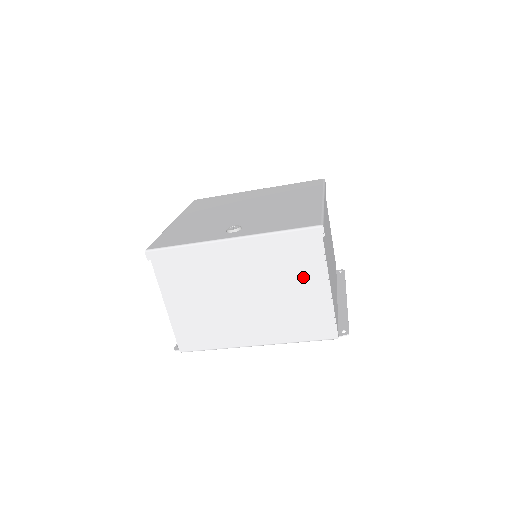
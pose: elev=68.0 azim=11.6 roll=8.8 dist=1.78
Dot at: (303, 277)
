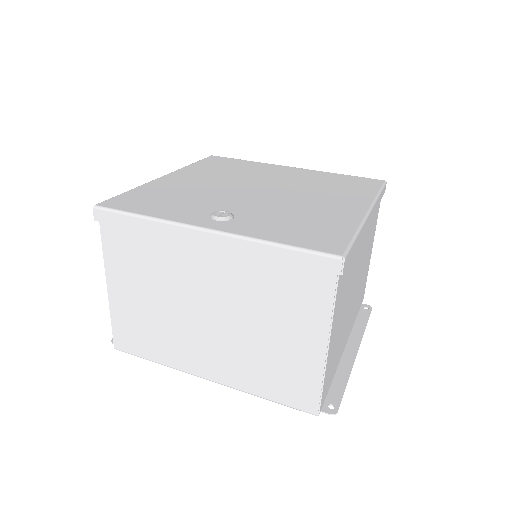
Dot at: (294, 319)
